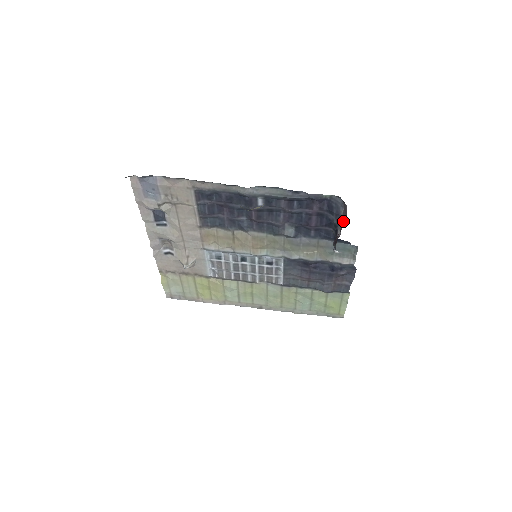
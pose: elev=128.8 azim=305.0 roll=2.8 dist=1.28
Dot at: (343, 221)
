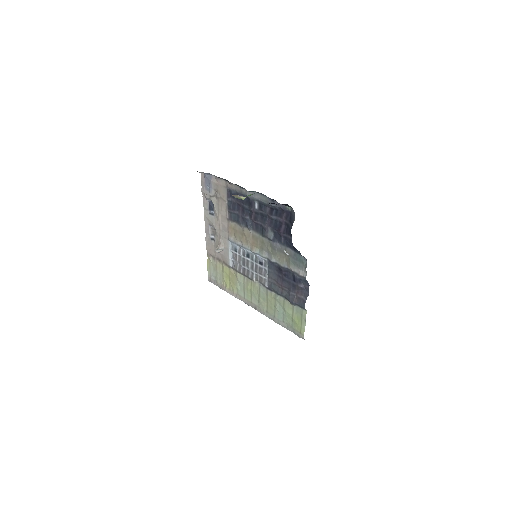
Dot at: occluded
